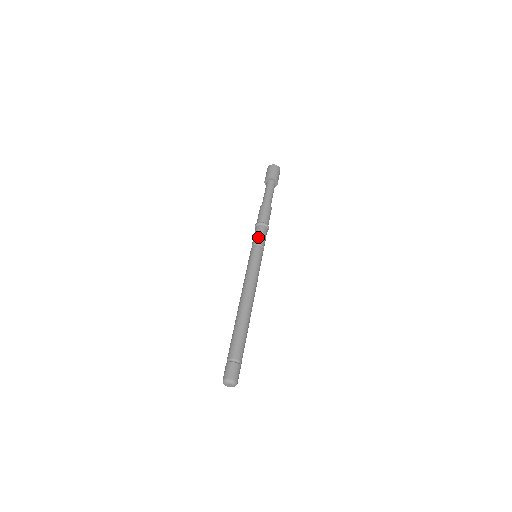
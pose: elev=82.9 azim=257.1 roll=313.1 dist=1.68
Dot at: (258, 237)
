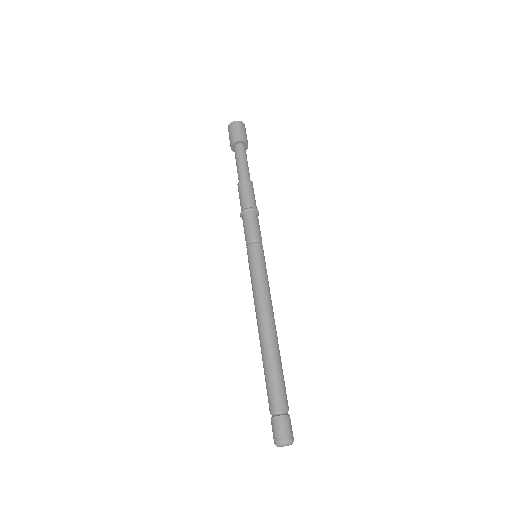
Dot at: (249, 231)
